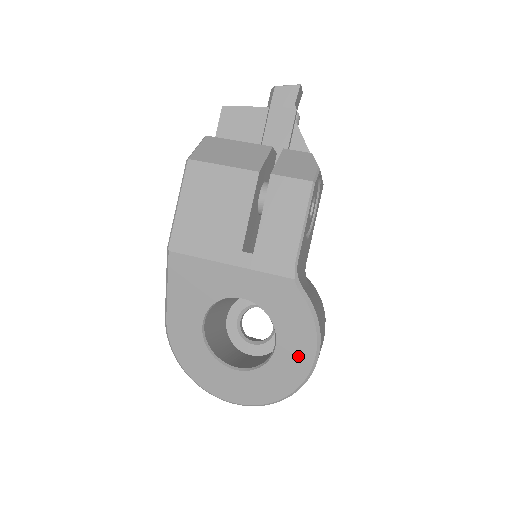
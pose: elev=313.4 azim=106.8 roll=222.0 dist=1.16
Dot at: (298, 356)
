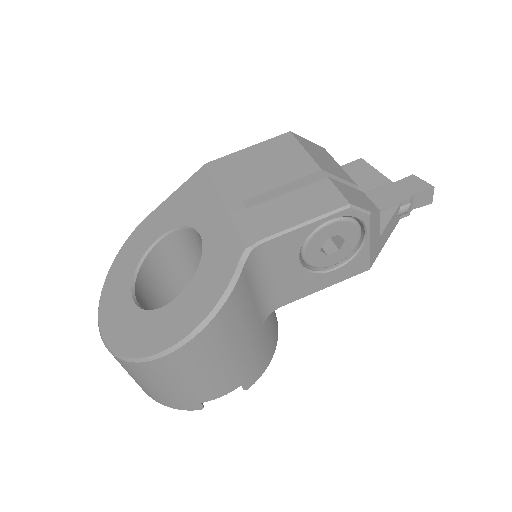
Dot at: (176, 324)
